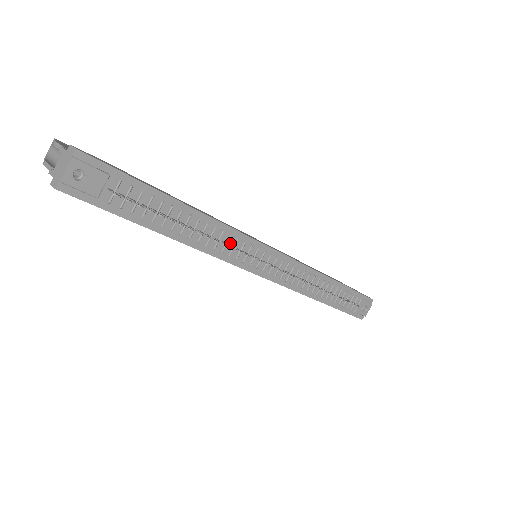
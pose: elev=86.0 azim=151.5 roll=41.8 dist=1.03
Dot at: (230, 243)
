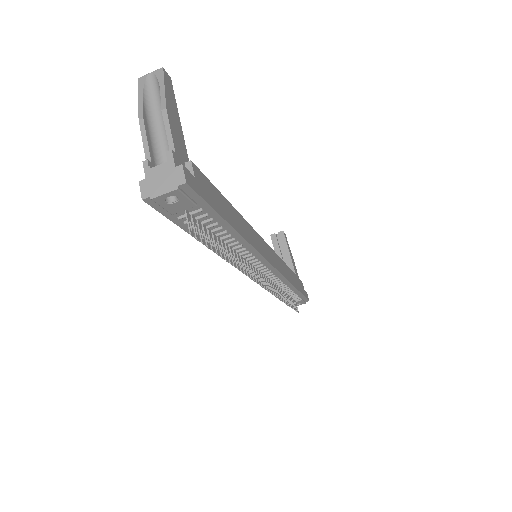
Dot at: (246, 257)
